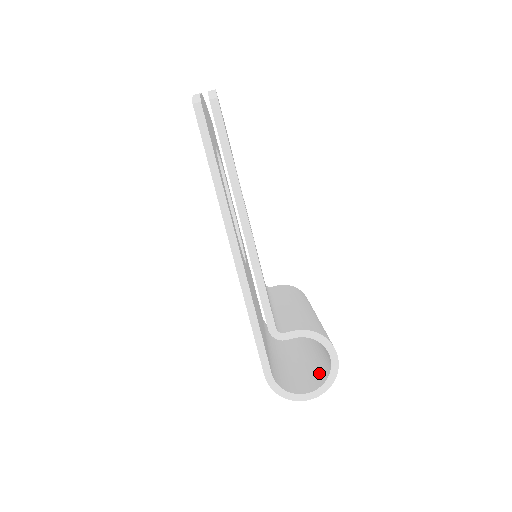
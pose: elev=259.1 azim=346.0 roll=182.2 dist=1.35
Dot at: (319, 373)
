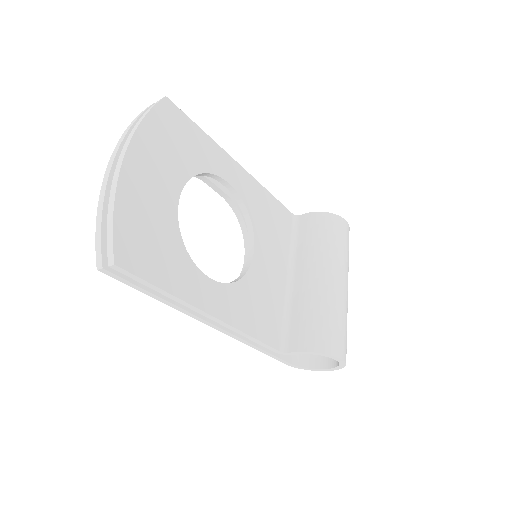
Dot at: occluded
